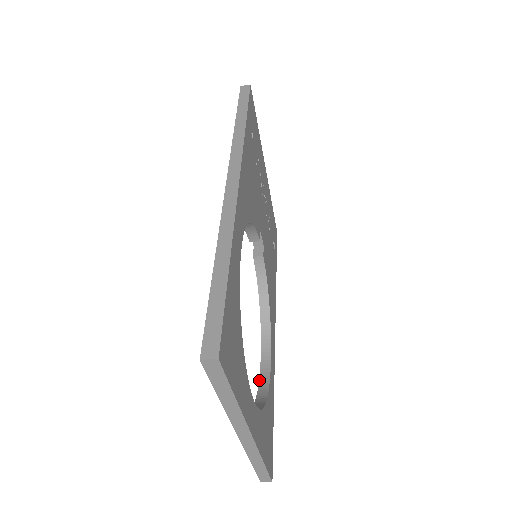
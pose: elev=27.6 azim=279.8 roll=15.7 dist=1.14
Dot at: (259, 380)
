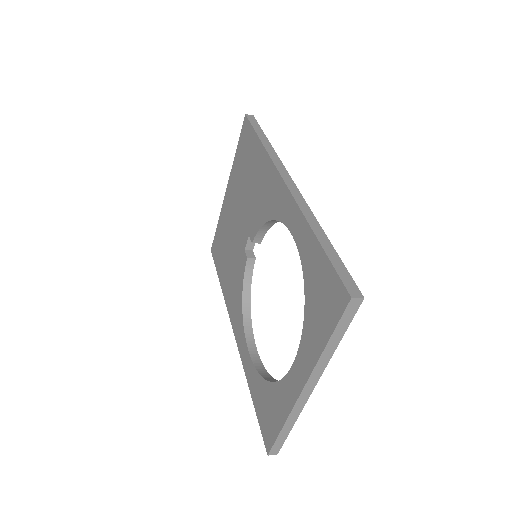
Dot at: (255, 366)
